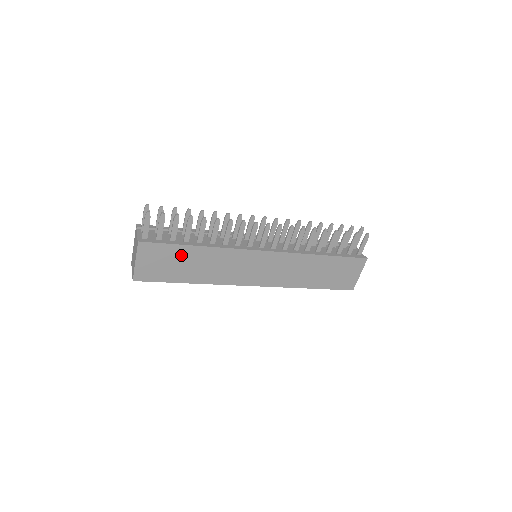
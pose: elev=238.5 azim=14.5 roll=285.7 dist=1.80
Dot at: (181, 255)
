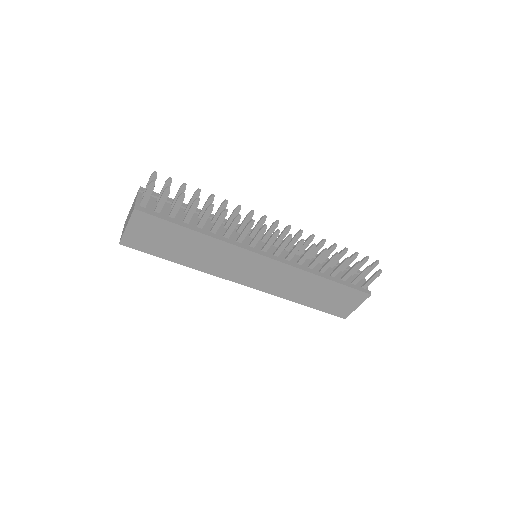
Dot at: (176, 235)
